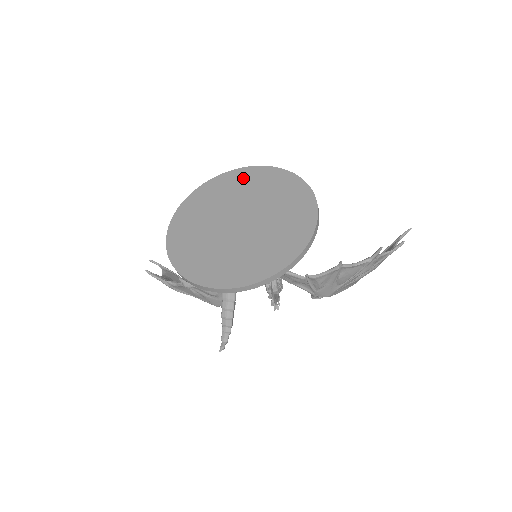
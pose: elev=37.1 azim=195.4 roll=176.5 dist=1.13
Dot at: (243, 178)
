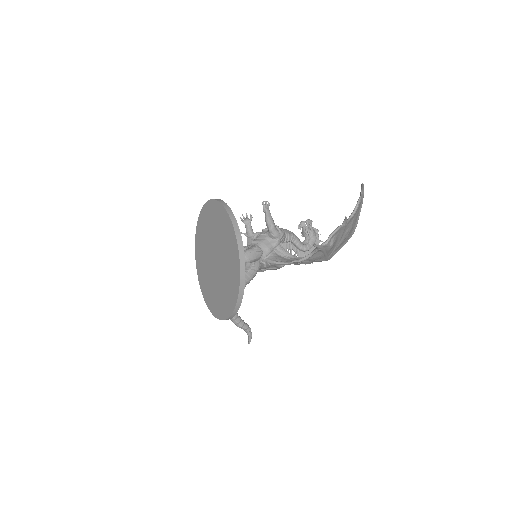
Dot at: (209, 214)
